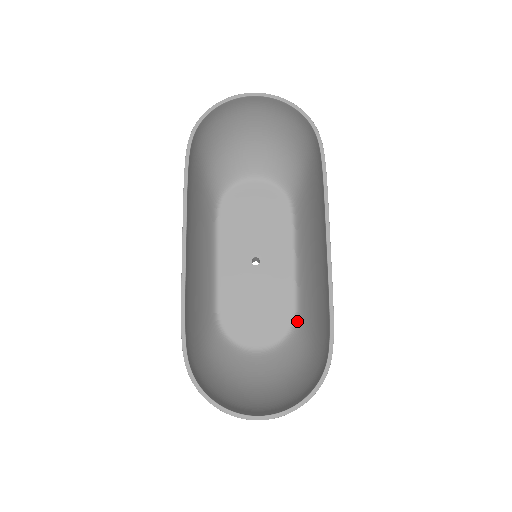
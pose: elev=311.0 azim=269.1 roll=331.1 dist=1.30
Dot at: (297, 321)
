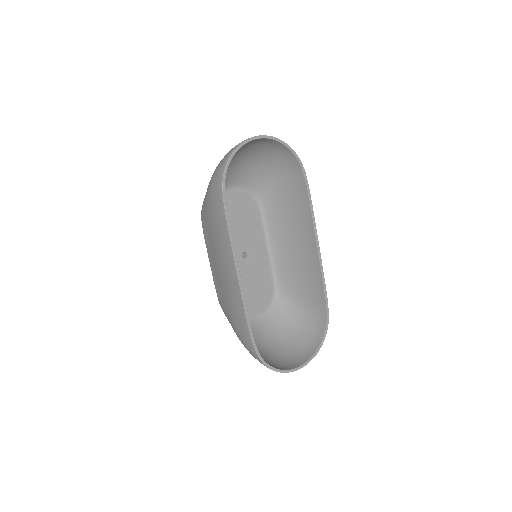
Dot at: (278, 290)
